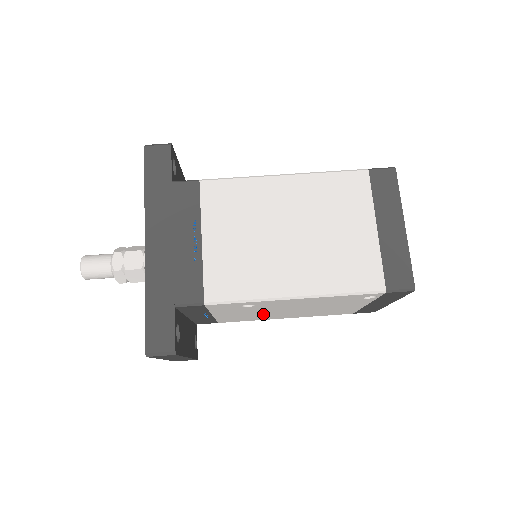
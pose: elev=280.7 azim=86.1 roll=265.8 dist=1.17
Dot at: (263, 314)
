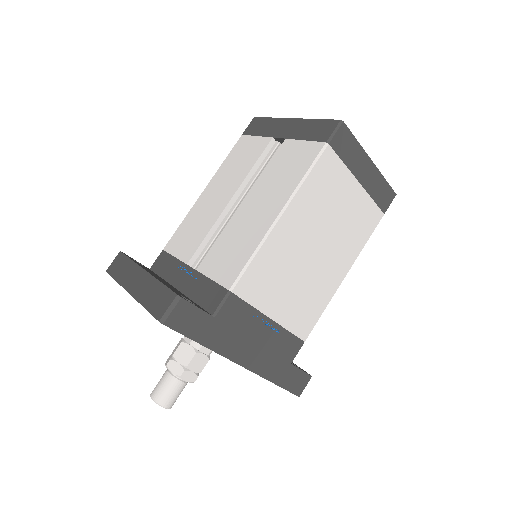
Dot at: occluded
